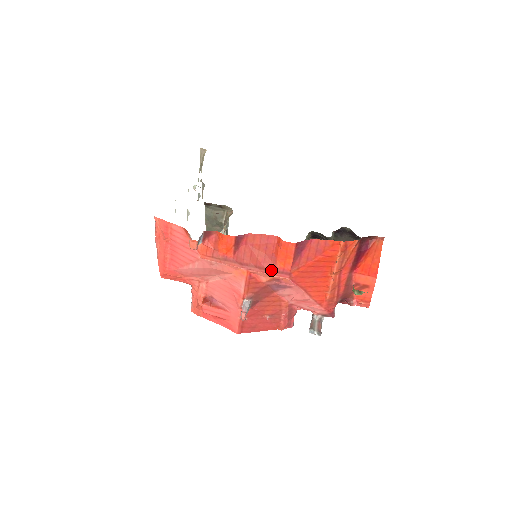
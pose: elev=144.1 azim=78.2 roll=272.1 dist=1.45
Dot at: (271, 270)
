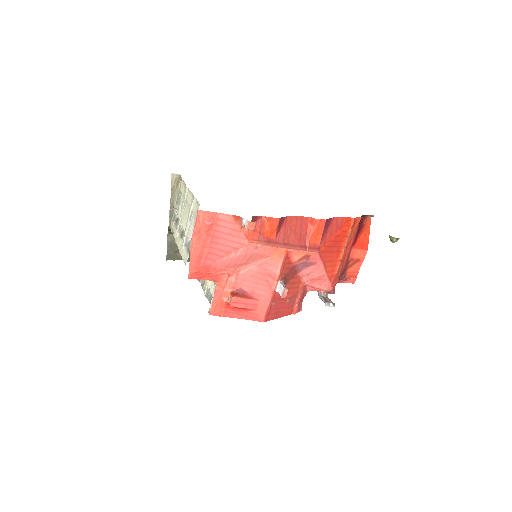
Dot at: (305, 247)
